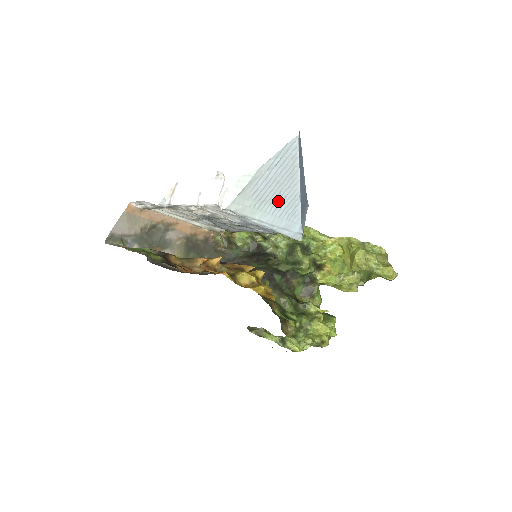
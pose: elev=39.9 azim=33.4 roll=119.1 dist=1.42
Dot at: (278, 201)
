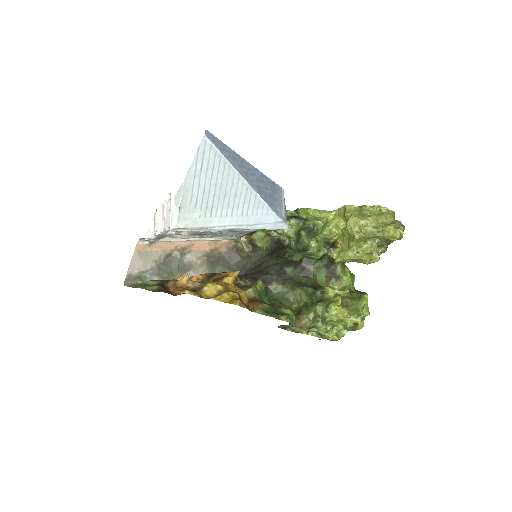
Dot at: (230, 201)
